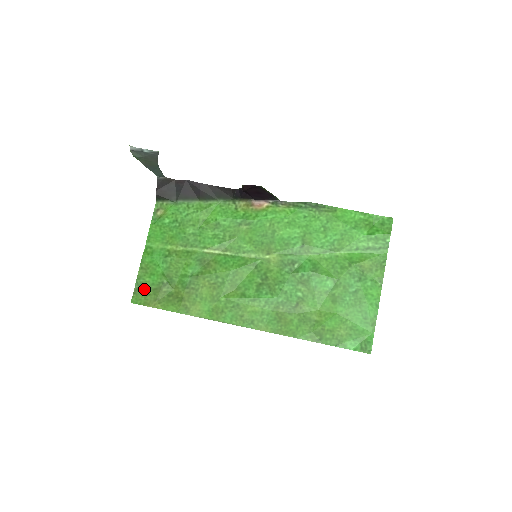
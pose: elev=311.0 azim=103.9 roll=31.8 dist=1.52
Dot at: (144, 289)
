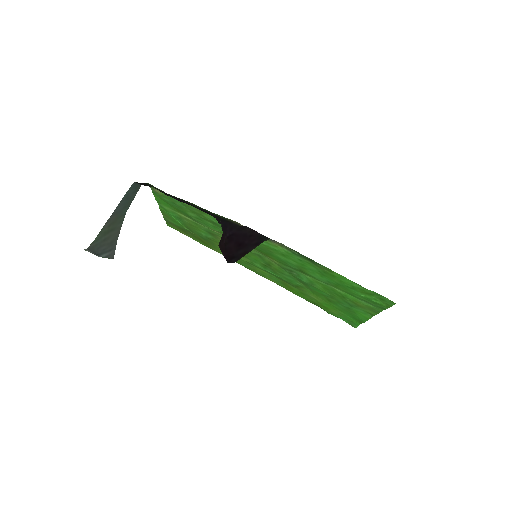
Dot at: (173, 224)
